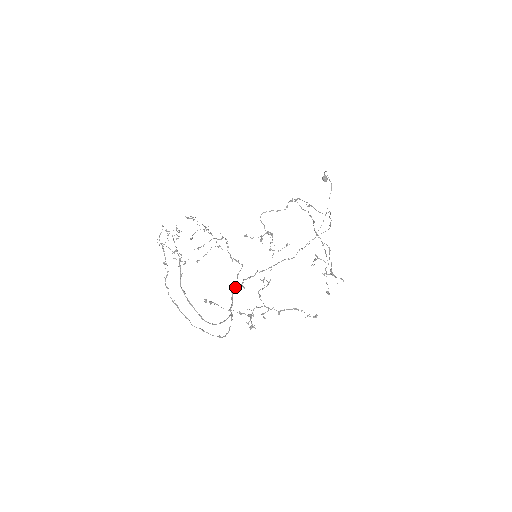
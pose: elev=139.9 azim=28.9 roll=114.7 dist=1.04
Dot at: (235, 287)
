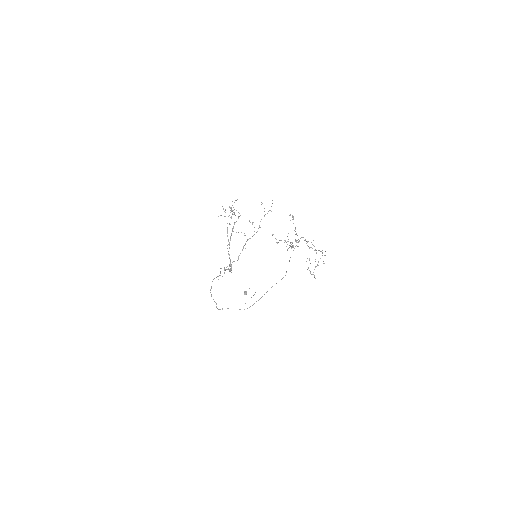
Dot at: occluded
